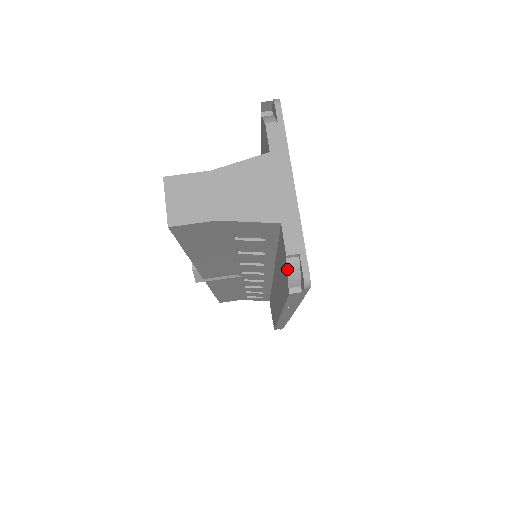
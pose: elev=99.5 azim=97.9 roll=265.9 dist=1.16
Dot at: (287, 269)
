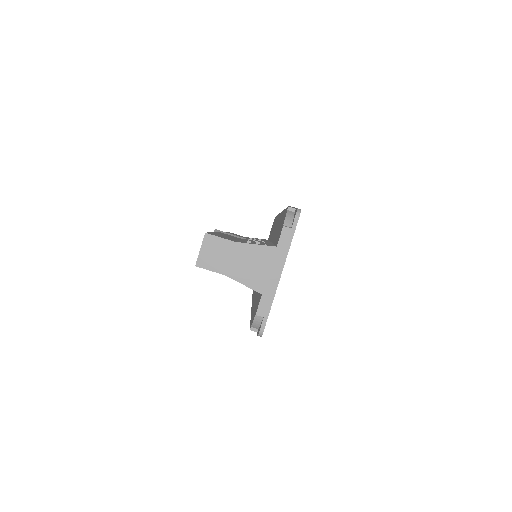
Dot at: (254, 320)
